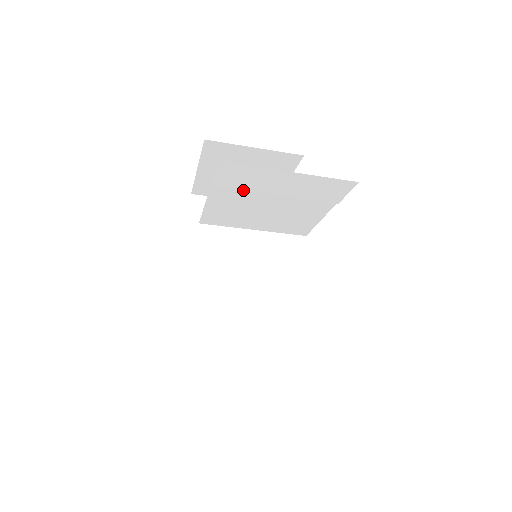
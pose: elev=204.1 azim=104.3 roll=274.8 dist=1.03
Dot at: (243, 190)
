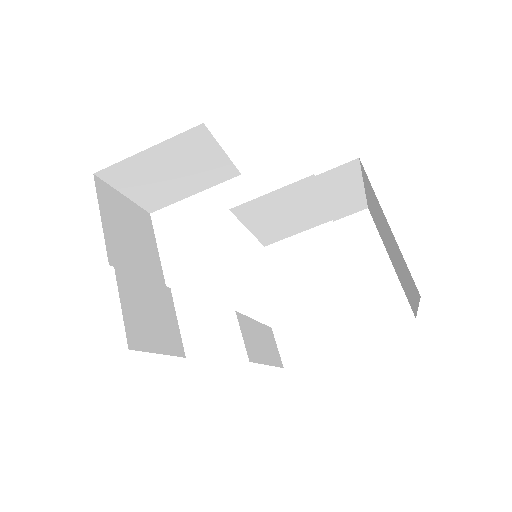
Dot at: (321, 188)
